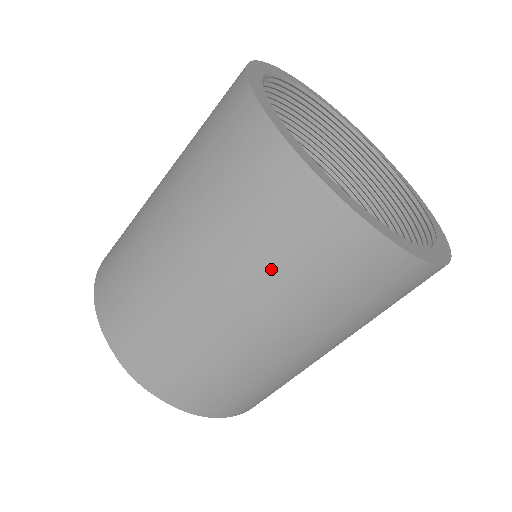
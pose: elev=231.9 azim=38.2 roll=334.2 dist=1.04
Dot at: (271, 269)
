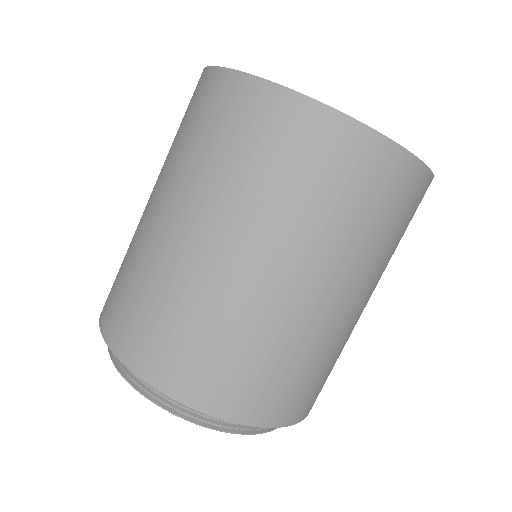
Dot at: (353, 231)
